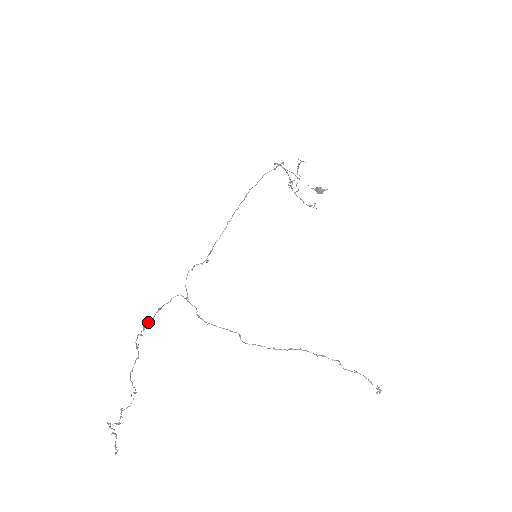
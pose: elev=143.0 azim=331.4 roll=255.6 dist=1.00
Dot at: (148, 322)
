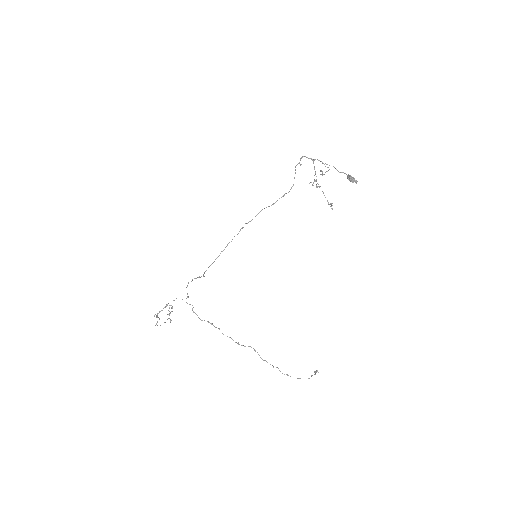
Dot at: (160, 311)
